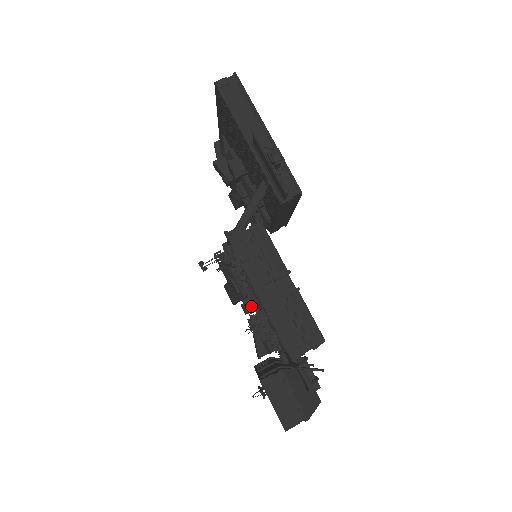
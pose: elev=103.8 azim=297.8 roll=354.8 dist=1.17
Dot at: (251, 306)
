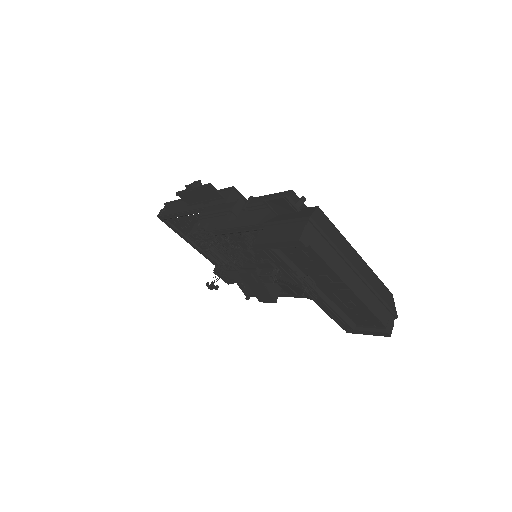
Dot at: (267, 271)
